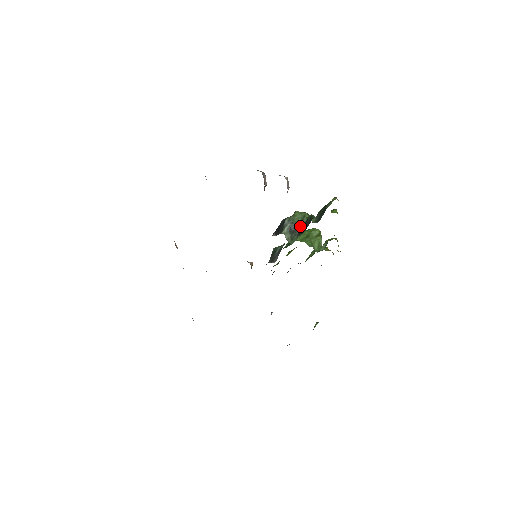
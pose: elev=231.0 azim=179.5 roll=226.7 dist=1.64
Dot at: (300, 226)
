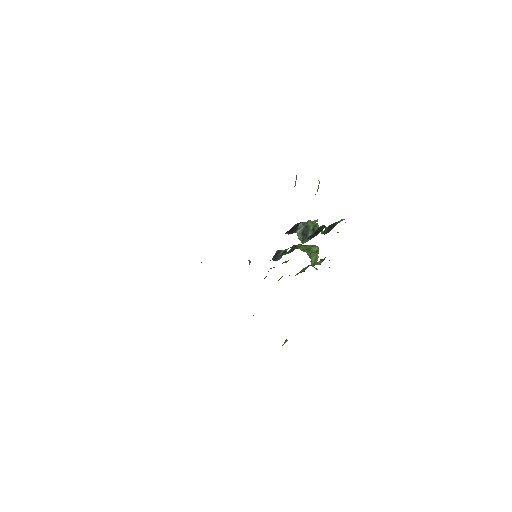
Dot at: (311, 232)
